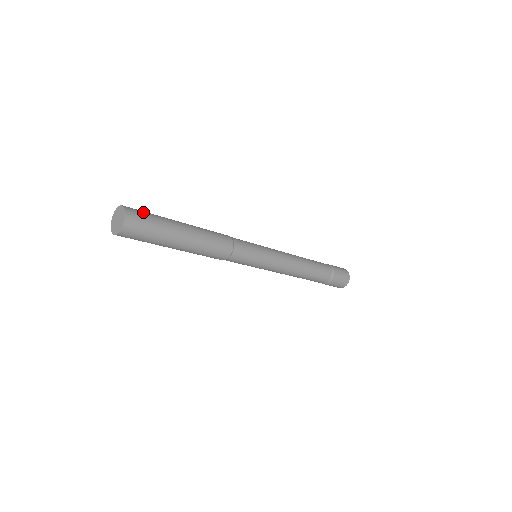
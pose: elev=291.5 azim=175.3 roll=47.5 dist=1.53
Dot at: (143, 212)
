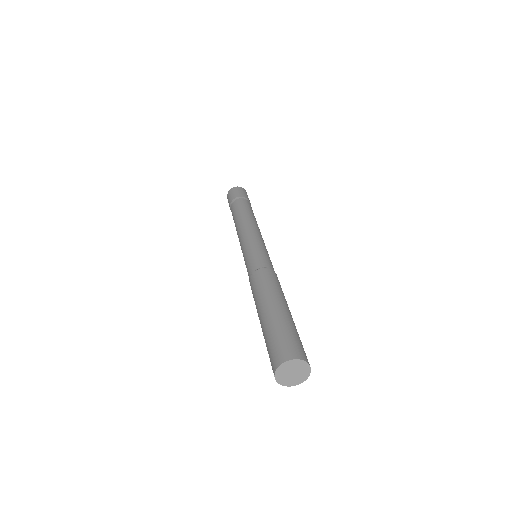
Dot at: occluded
